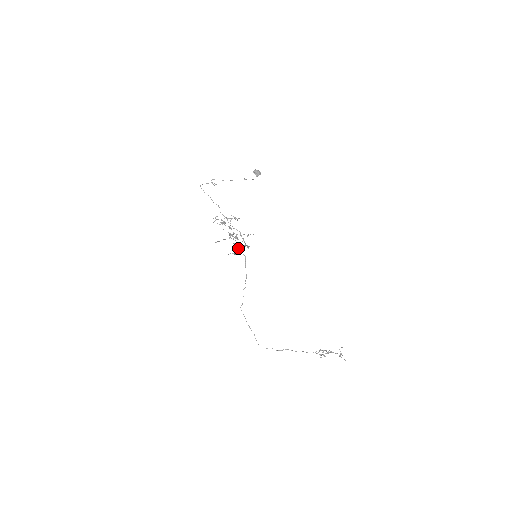
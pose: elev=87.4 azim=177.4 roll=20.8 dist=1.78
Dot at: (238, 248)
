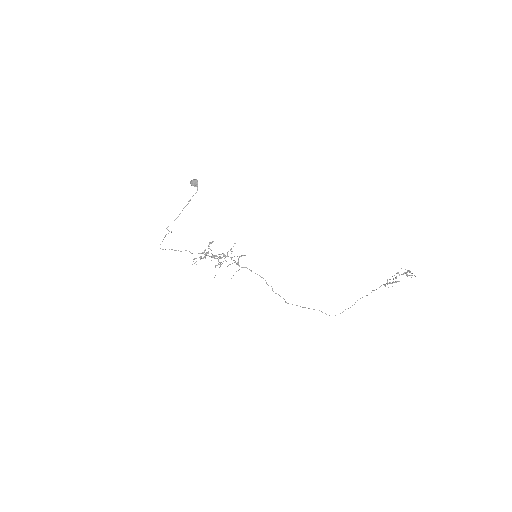
Dot at: occluded
